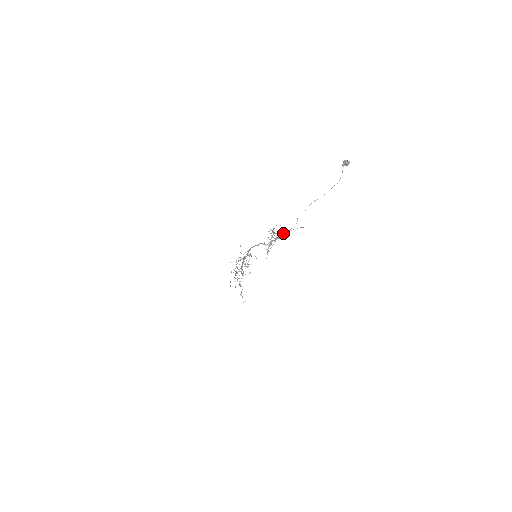
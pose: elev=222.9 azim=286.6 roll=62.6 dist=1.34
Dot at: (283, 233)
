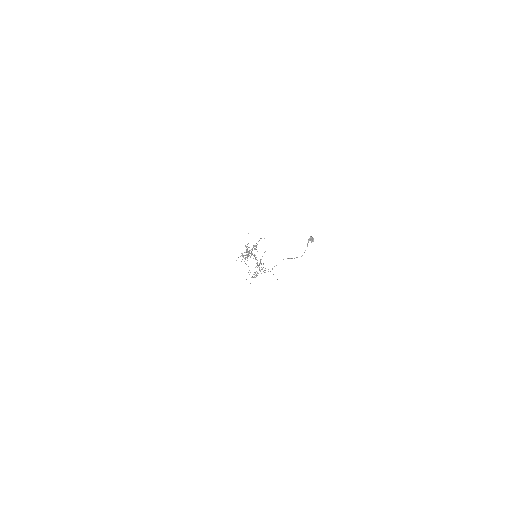
Dot at: (263, 271)
